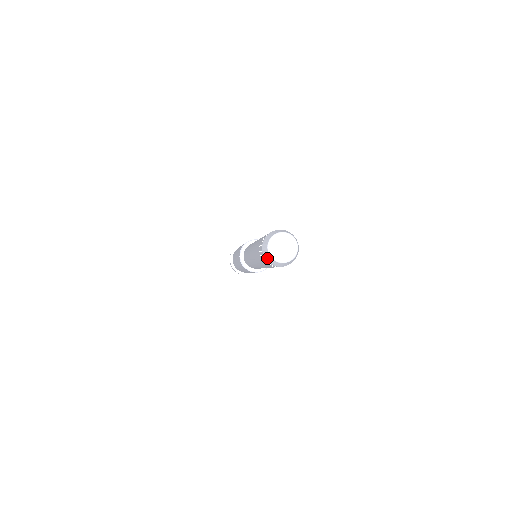
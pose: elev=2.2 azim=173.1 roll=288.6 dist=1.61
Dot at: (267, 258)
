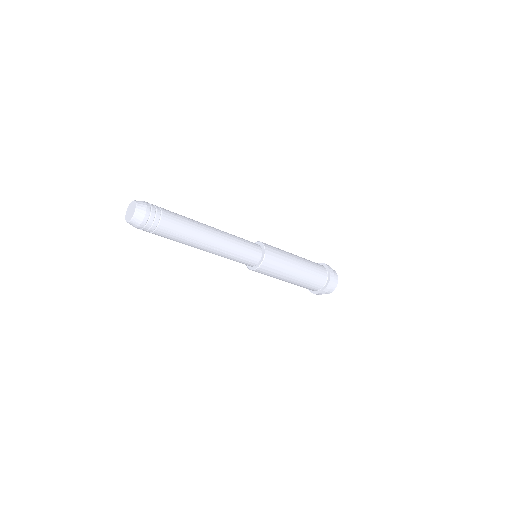
Dot at: occluded
